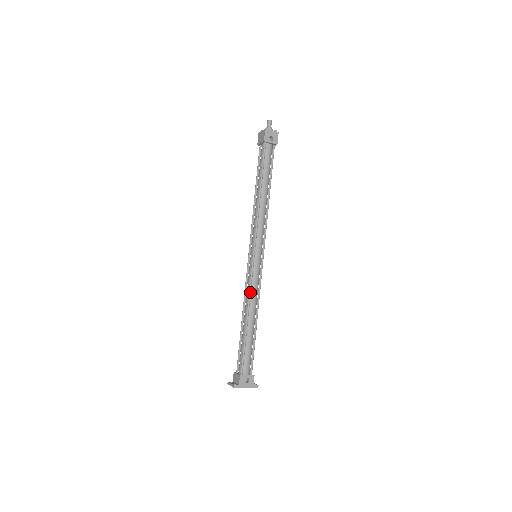
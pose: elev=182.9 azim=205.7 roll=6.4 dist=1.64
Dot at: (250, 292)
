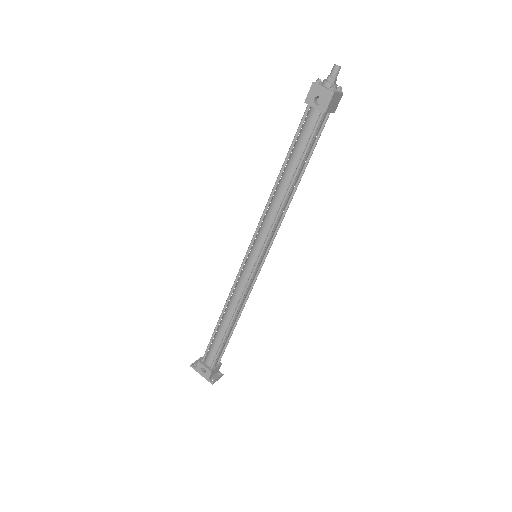
Dot at: (231, 292)
